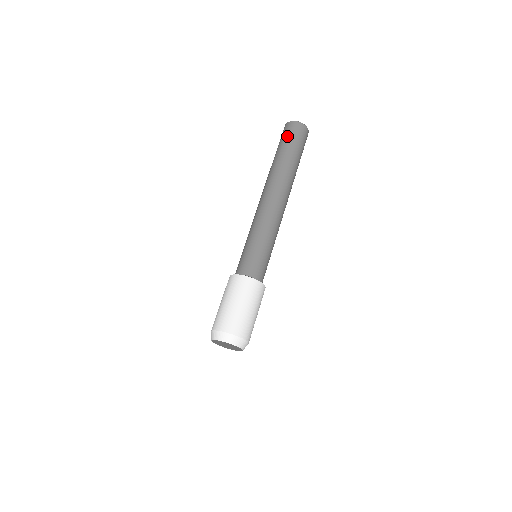
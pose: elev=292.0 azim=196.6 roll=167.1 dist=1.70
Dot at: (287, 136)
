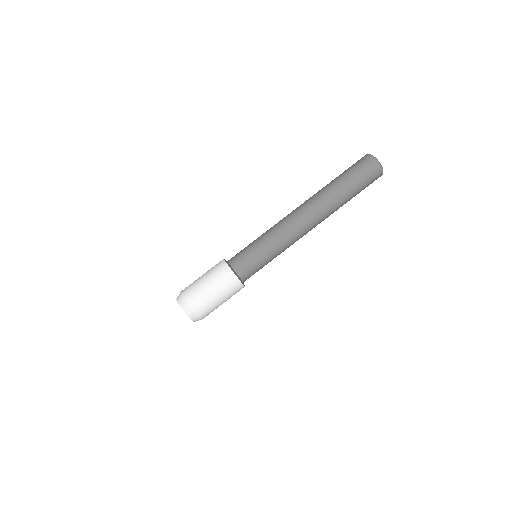
Dot at: (357, 168)
